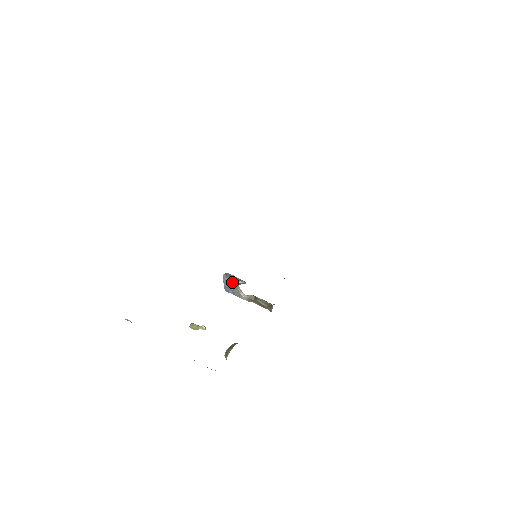
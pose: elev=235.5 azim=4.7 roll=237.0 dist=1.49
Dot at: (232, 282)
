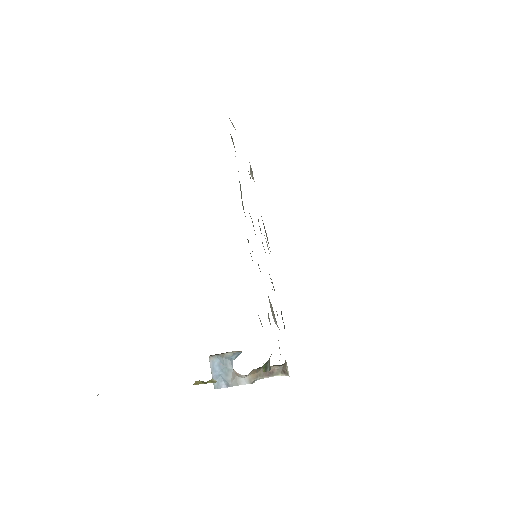
Dot at: (223, 360)
